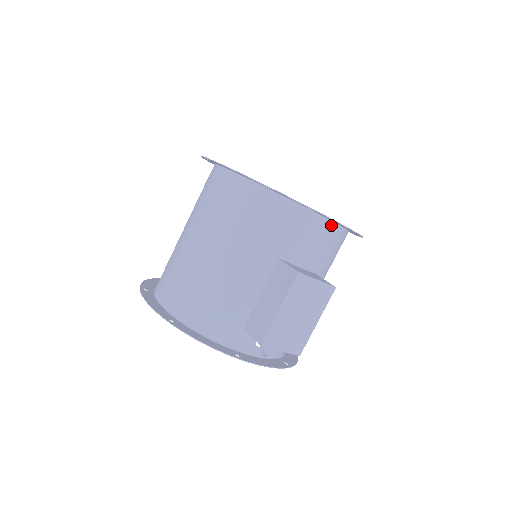
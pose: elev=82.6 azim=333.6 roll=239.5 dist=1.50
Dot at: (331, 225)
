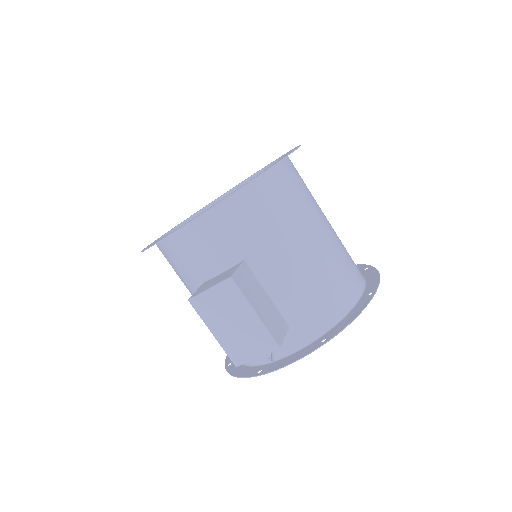
Dot at: (201, 220)
